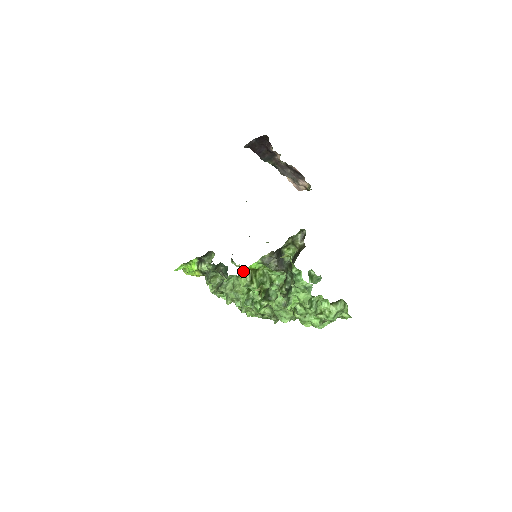
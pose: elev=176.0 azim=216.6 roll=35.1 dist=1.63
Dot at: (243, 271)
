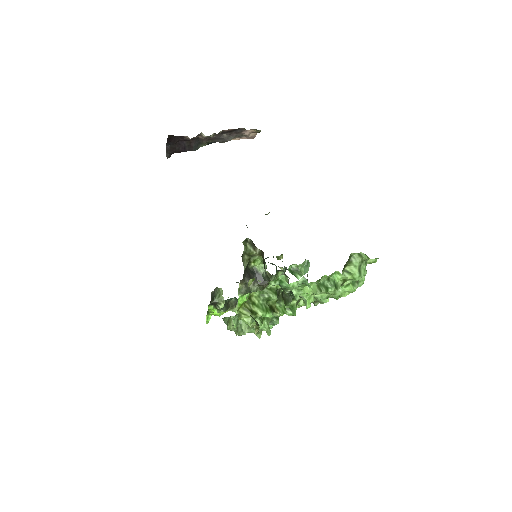
Dot at: (237, 312)
